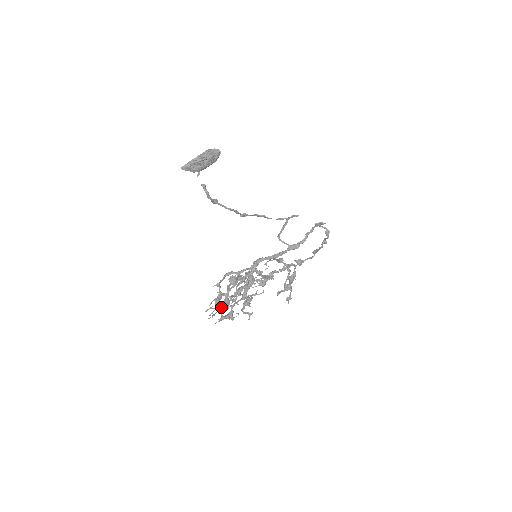
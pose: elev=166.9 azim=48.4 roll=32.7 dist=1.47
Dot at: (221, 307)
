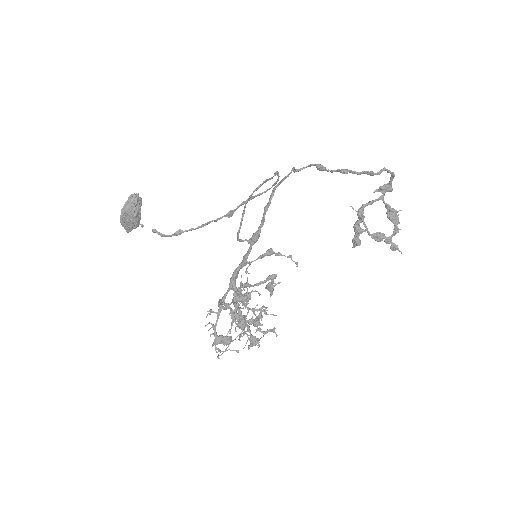
Dot at: (215, 348)
